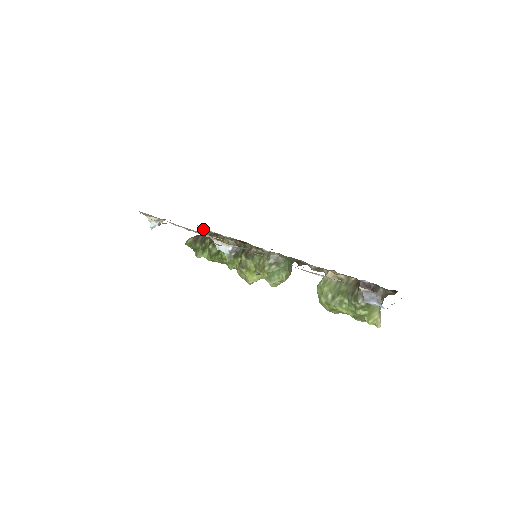
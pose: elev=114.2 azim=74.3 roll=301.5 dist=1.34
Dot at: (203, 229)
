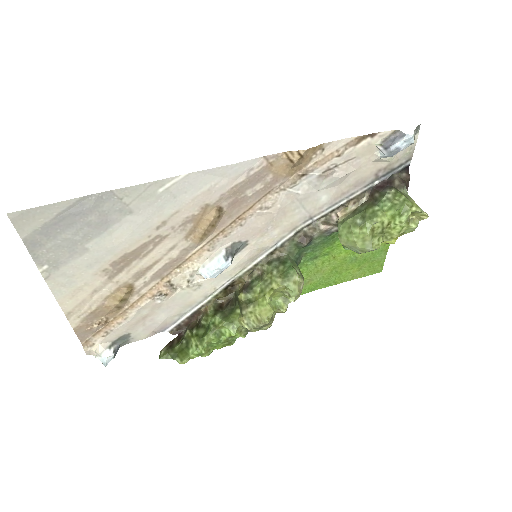
Dot at: (174, 329)
